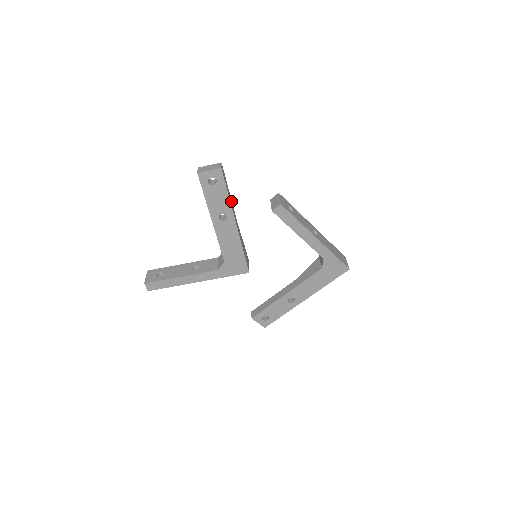
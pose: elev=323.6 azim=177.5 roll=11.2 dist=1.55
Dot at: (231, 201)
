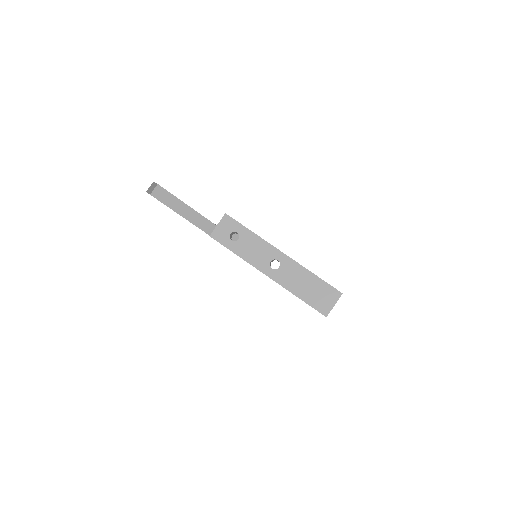
Dot at: (193, 212)
